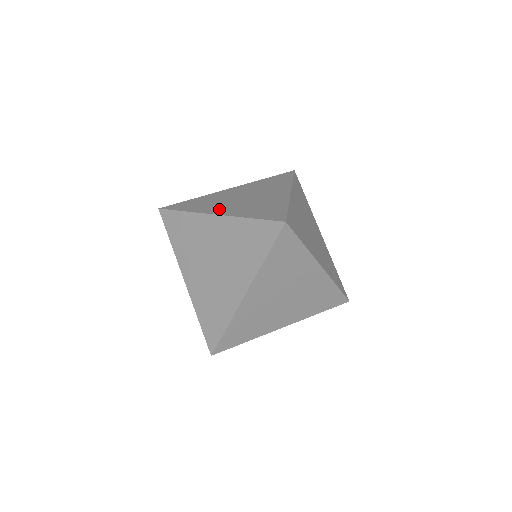
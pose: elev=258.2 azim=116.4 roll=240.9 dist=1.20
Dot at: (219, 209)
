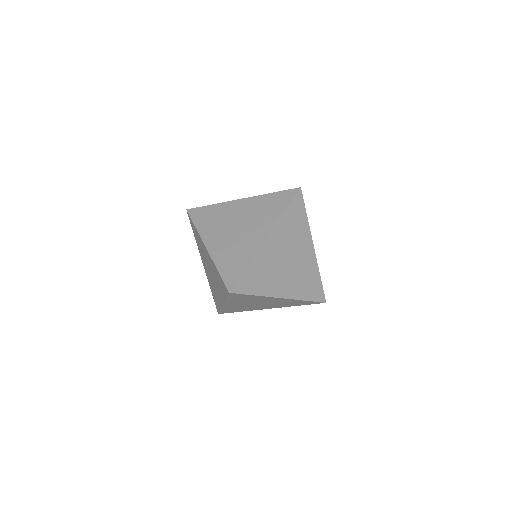
Dot at: (212, 239)
